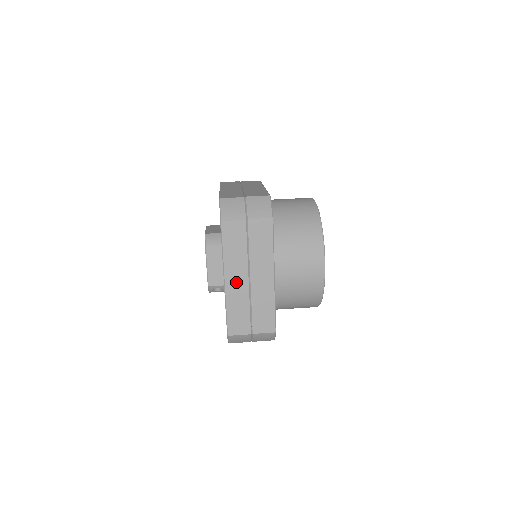
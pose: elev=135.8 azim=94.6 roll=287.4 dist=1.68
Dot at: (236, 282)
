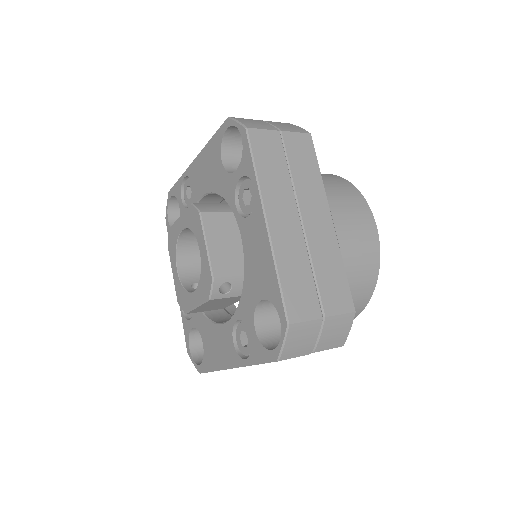
Dot at: (284, 224)
